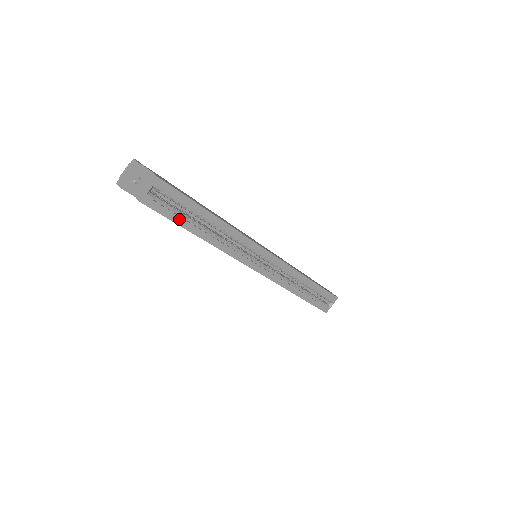
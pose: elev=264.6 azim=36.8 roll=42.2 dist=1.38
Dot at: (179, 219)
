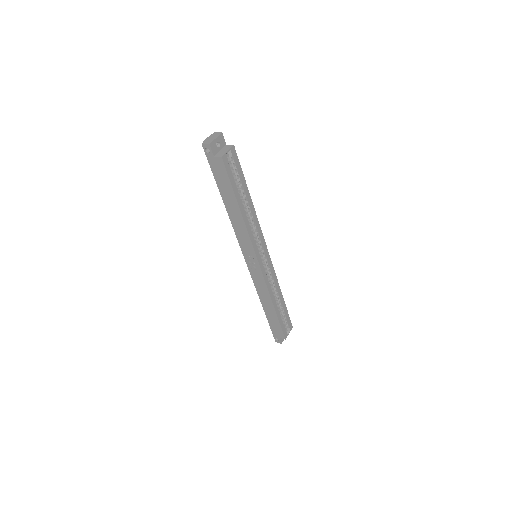
Dot at: (235, 186)
